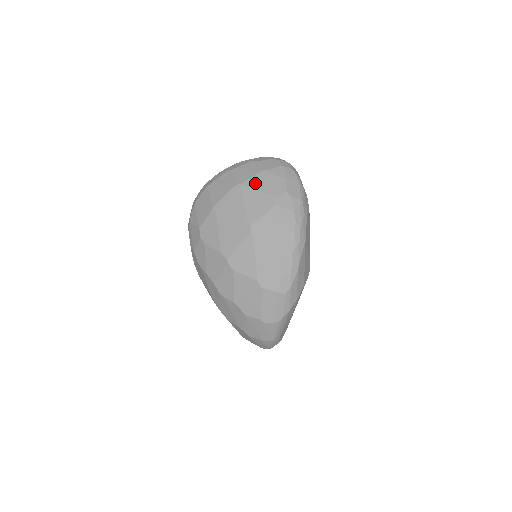
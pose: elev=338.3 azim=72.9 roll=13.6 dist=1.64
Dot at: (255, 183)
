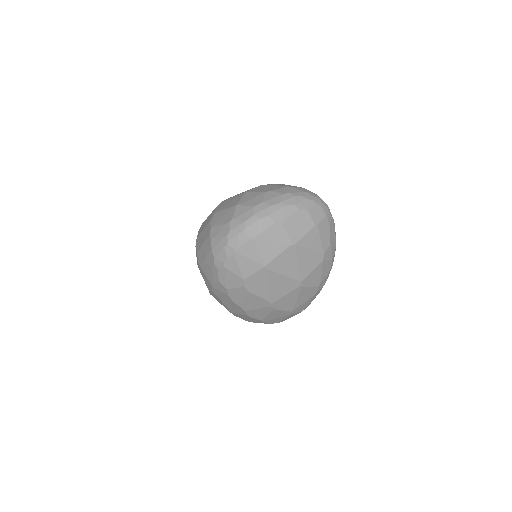
Dot at: (308, 242)
